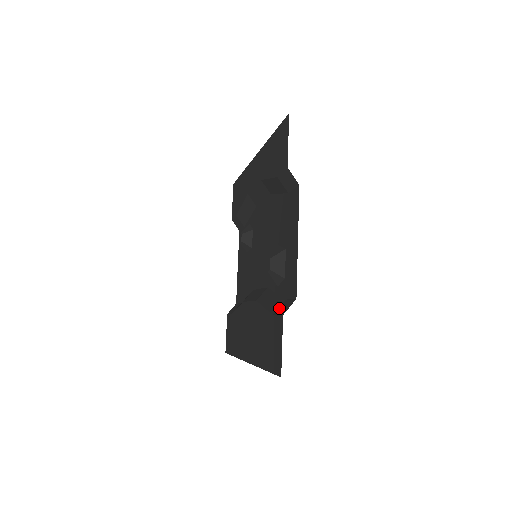
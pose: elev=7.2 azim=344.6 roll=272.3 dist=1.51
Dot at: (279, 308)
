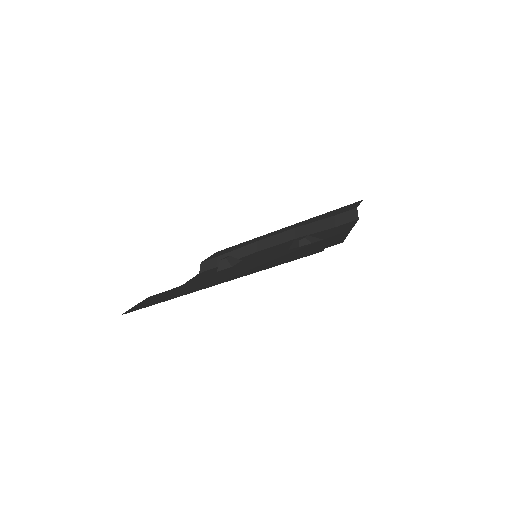
Dot at: occluded
